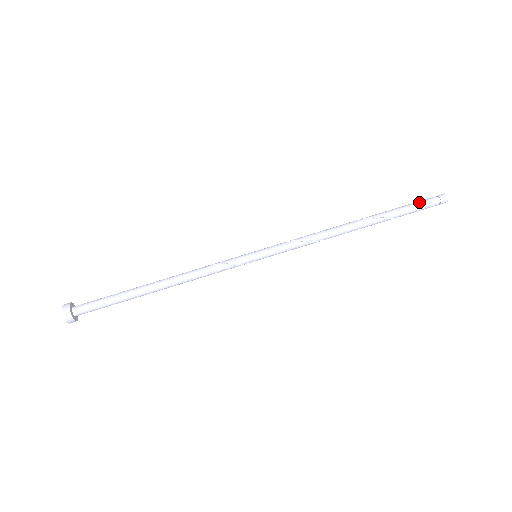
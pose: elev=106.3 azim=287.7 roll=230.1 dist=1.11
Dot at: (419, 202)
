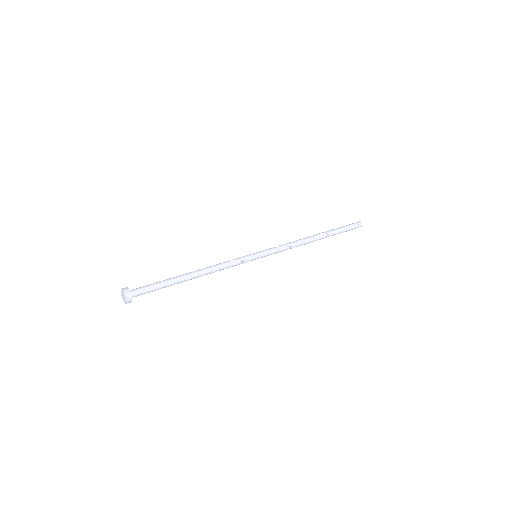
Dot at: (348, 225)
